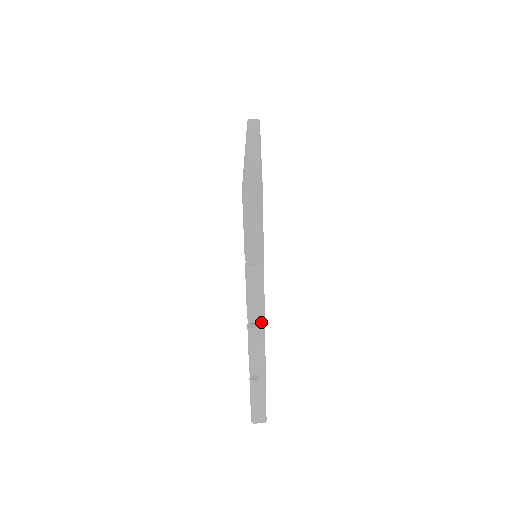
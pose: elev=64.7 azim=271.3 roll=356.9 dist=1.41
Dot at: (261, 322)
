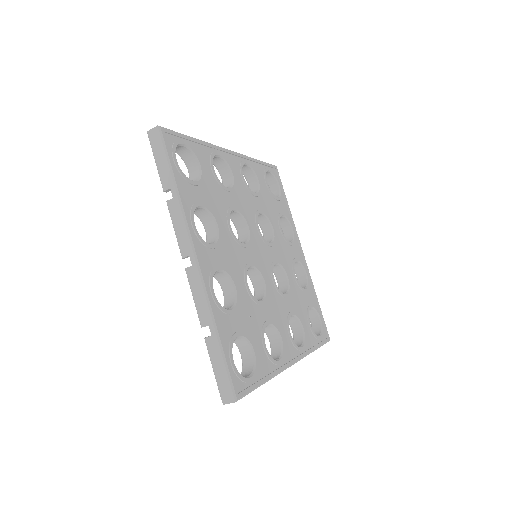
Dot at: (291, 365)
